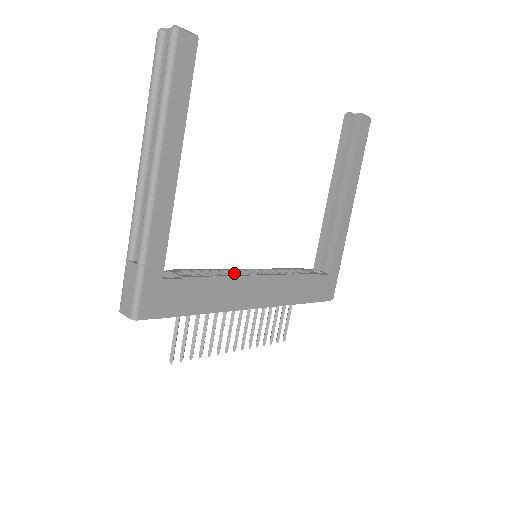
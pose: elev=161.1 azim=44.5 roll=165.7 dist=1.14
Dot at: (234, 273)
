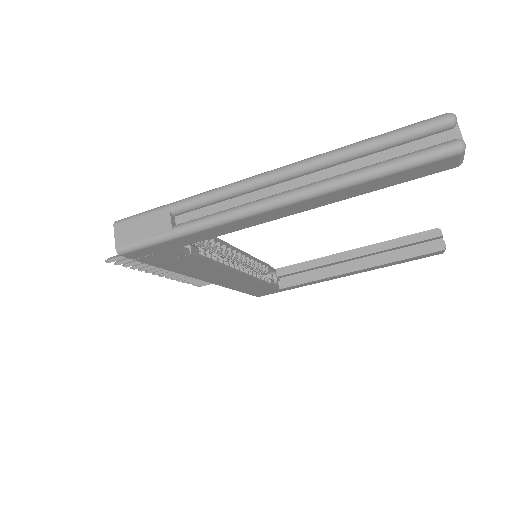
Dot at: (227, 251)
